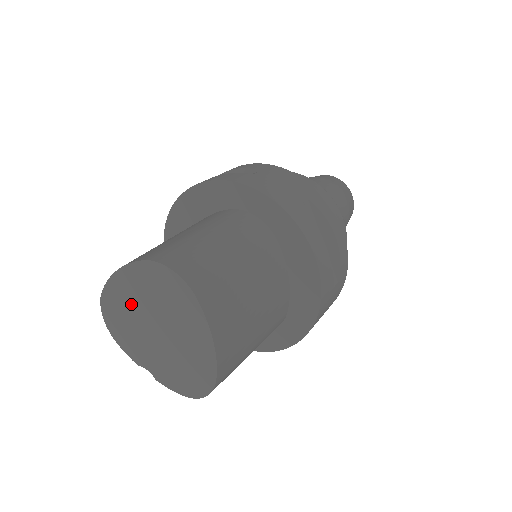
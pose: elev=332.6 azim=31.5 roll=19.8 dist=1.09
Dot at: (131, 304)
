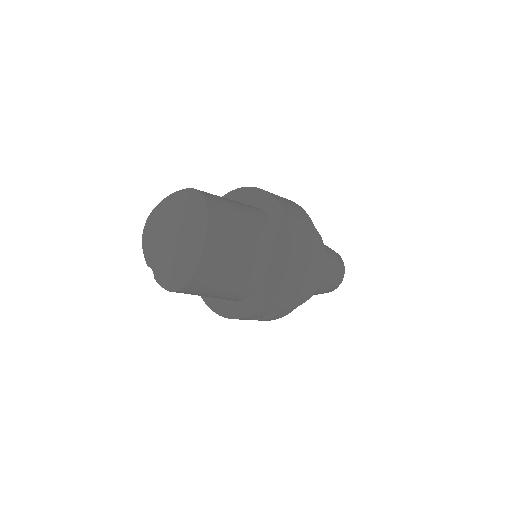
Dot at: (167, 219)
